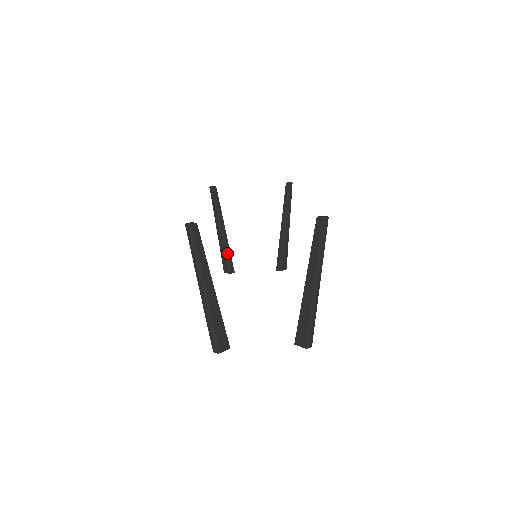
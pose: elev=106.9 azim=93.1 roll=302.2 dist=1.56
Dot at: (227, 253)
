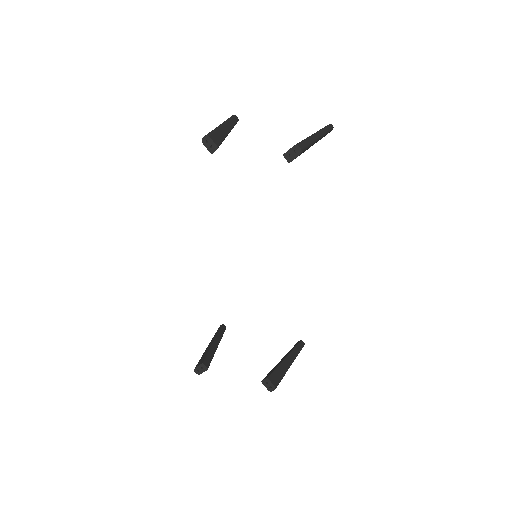
Dot at: (210, 353)
